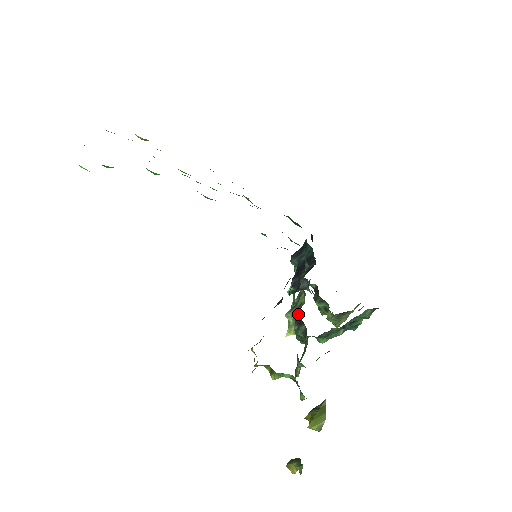
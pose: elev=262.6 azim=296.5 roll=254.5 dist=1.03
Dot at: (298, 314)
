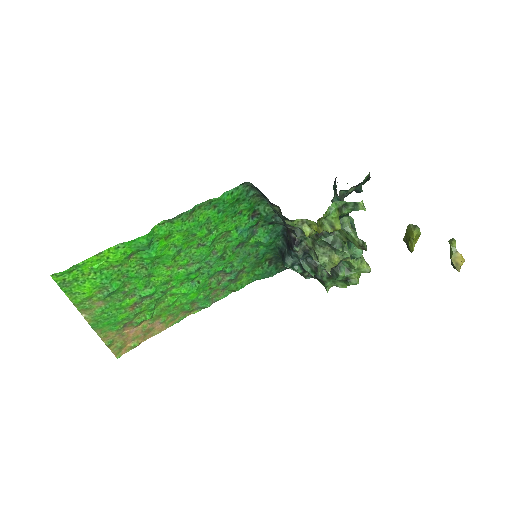
Dot at: occluded
